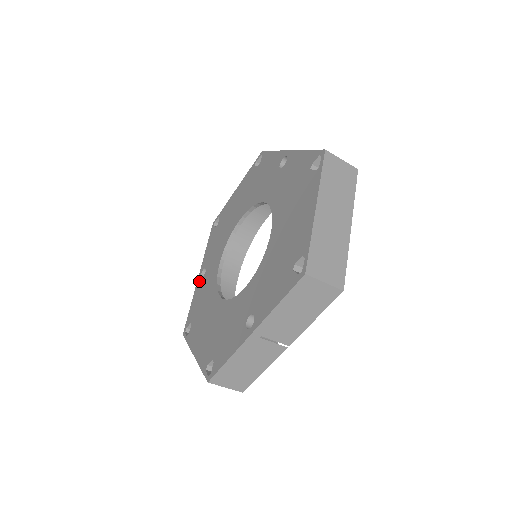
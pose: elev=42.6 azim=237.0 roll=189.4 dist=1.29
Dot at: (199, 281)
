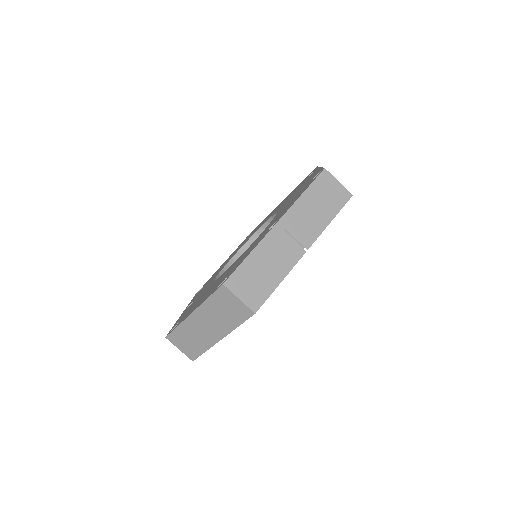
Dot at: (185, 310)
